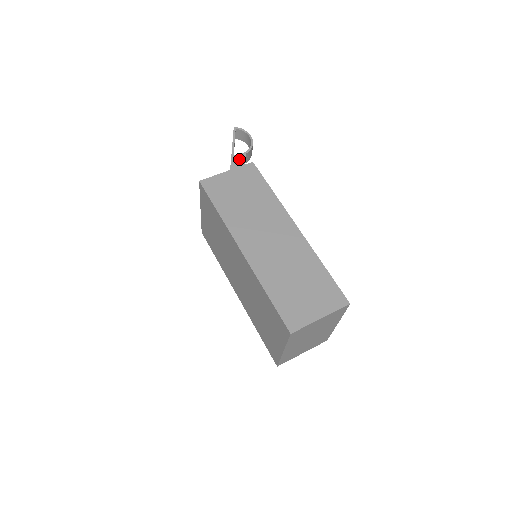
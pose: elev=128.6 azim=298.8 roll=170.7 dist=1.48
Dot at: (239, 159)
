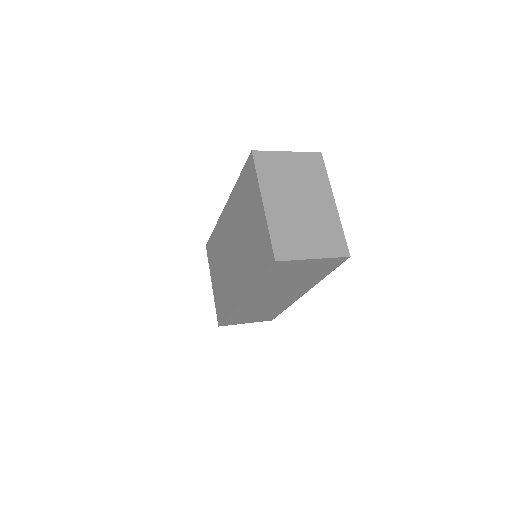
Dot at: occluded
